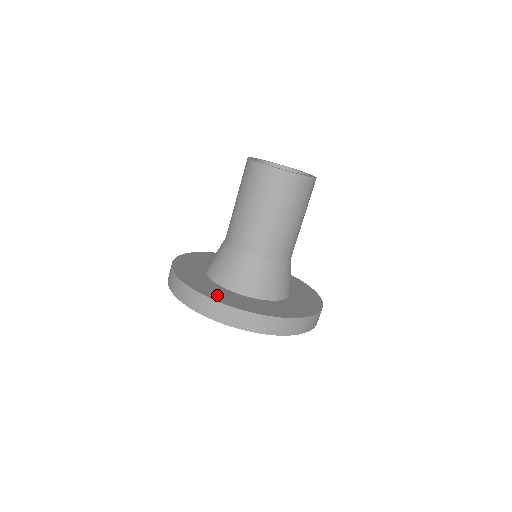
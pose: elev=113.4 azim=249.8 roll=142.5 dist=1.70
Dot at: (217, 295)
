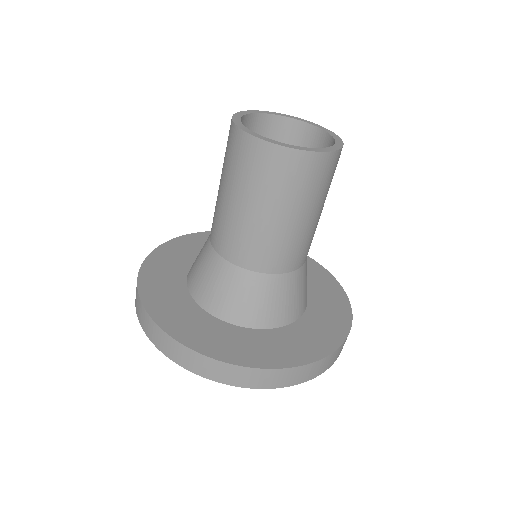
Dot at: (178, 323)
